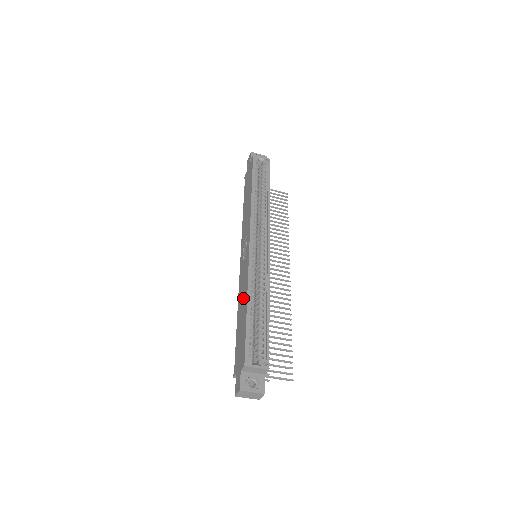
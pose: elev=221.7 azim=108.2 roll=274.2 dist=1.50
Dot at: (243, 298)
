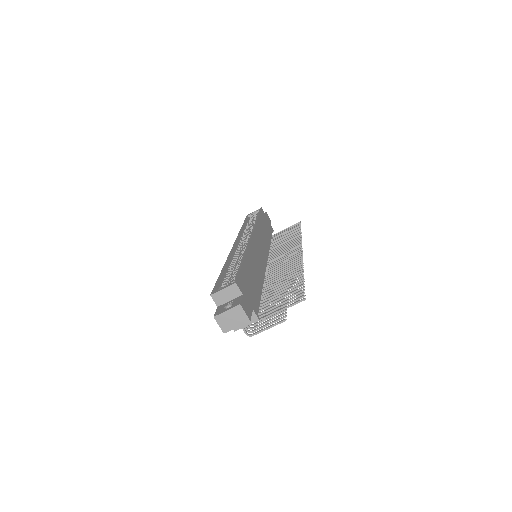
Dot at: occluded
